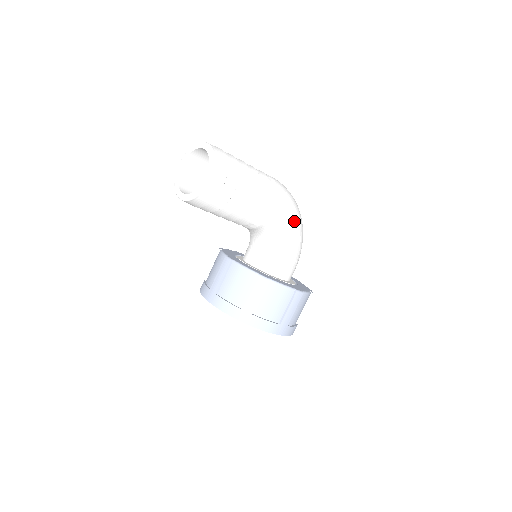
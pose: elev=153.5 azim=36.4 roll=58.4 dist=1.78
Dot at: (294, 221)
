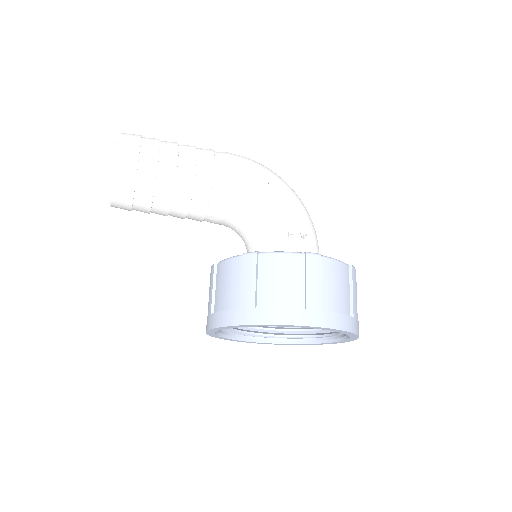
Dot at: (271, 183)
